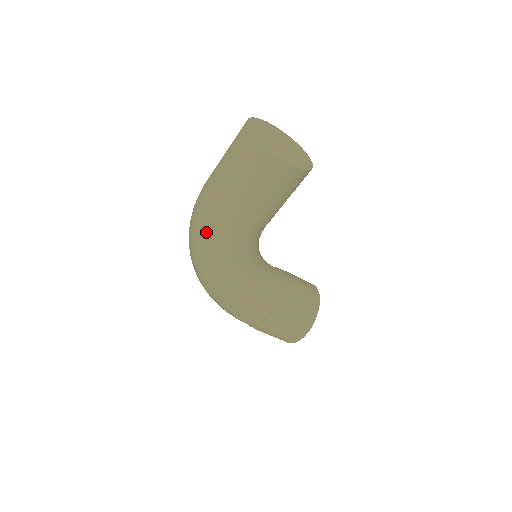
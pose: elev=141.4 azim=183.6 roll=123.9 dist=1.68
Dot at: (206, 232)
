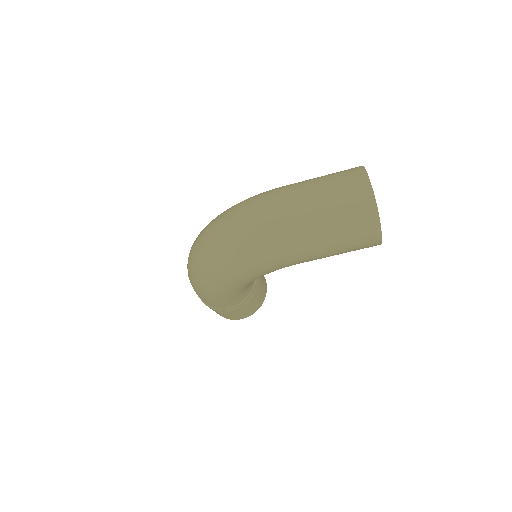
Dot at: (263, 254)
